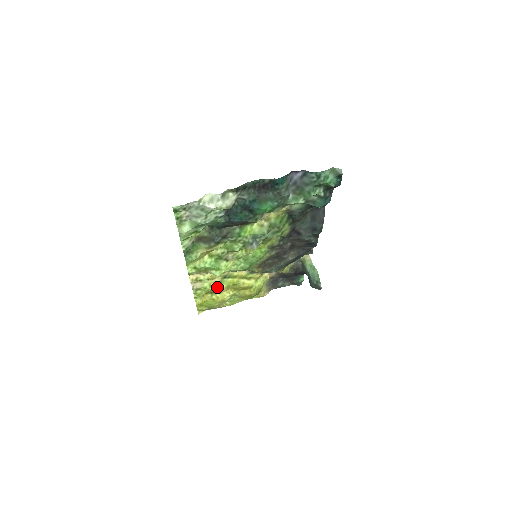
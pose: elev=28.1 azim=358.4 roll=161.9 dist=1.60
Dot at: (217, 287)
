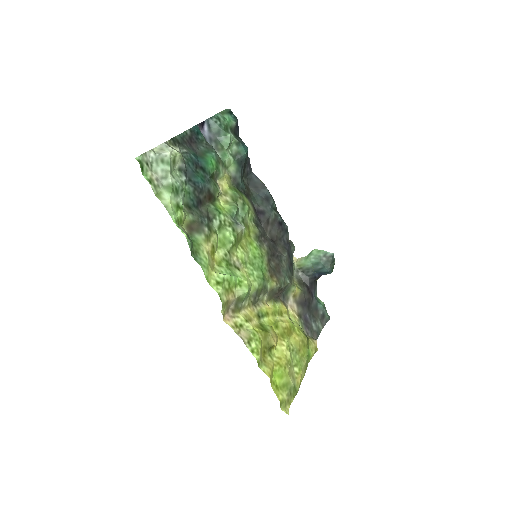
Dot at: (263, 330)
